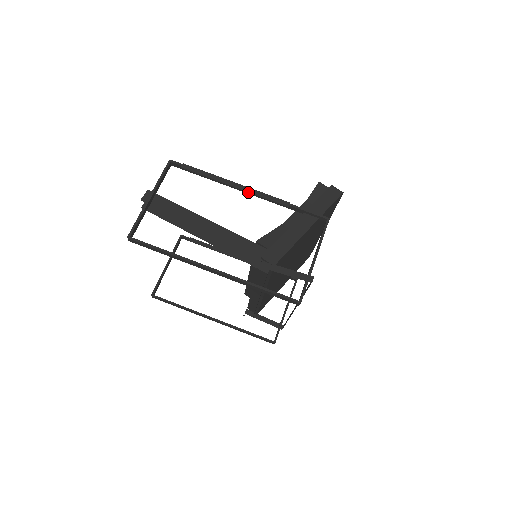
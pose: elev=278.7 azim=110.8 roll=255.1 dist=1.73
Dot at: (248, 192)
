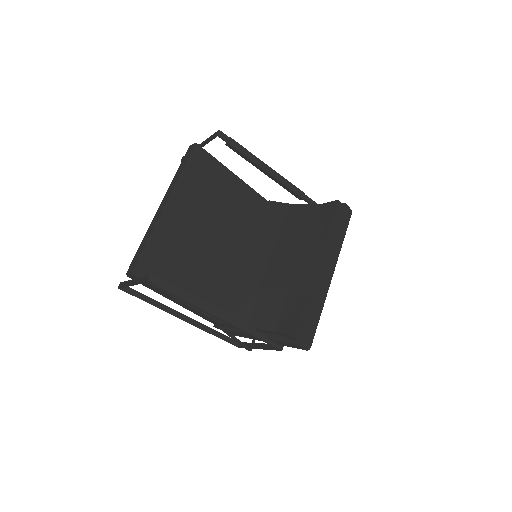
Dot at: (221, 315)
